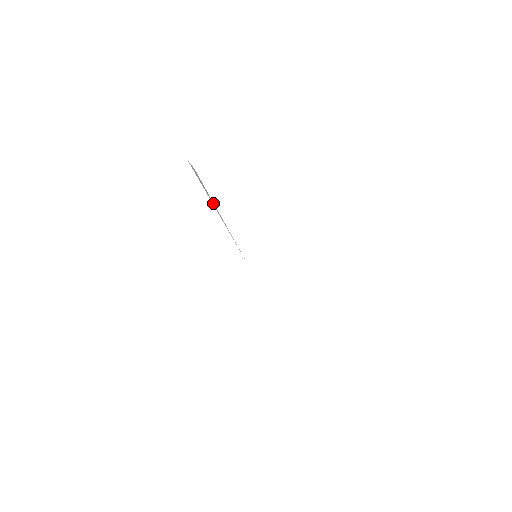
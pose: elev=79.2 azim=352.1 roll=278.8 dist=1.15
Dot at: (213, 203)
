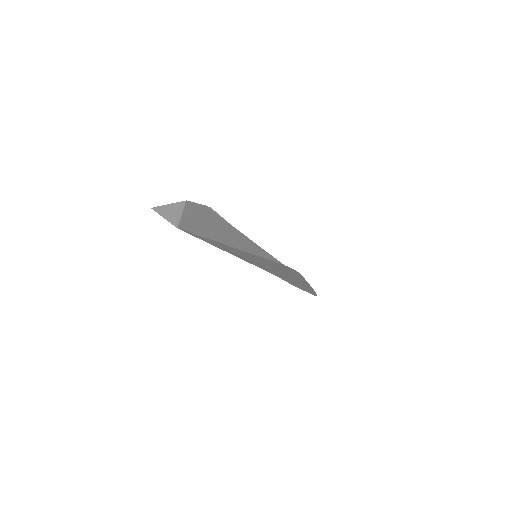
Dot at: occluded
